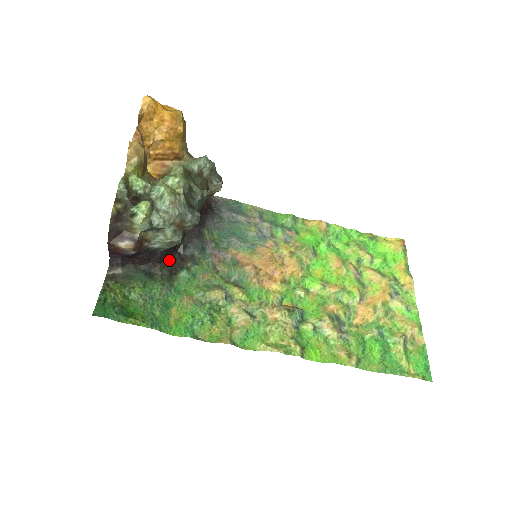
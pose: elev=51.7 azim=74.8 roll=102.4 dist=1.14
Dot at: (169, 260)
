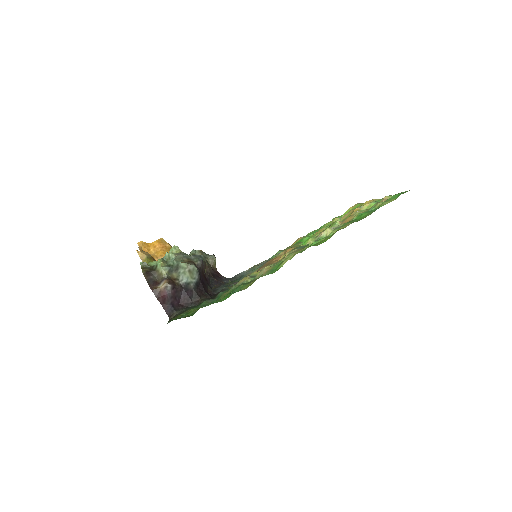
Dot at: (206, 297)
